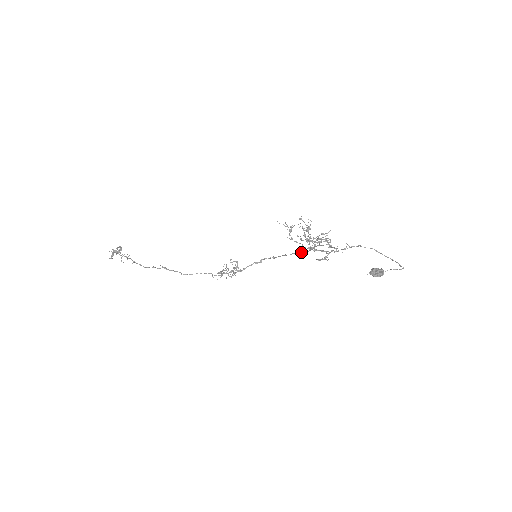
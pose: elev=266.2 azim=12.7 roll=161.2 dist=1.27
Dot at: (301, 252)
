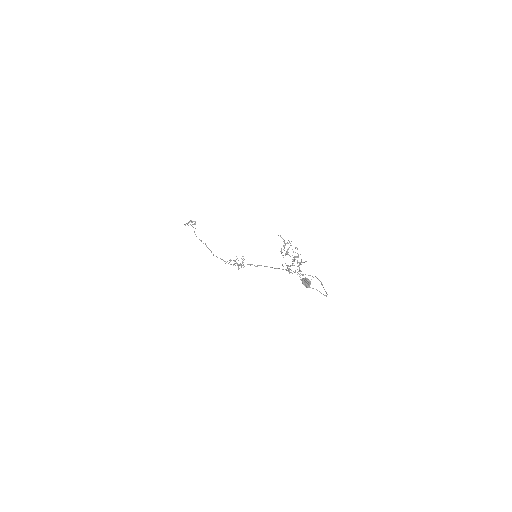
Dot at: (282, 269)
